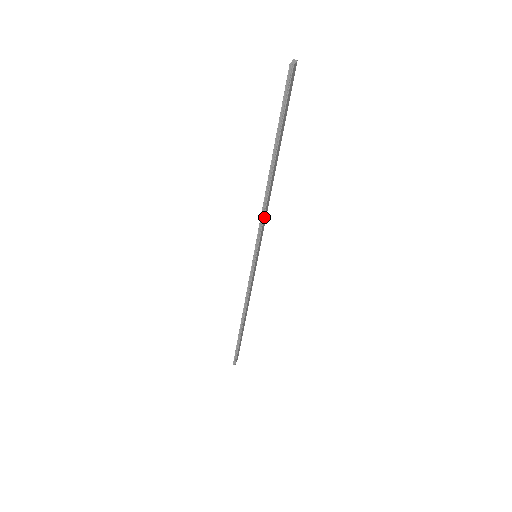
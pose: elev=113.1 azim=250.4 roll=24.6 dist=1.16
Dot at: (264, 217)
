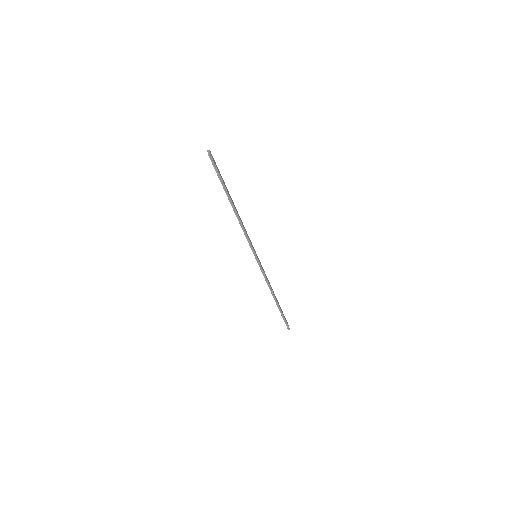
Dot at: (246, 232)
